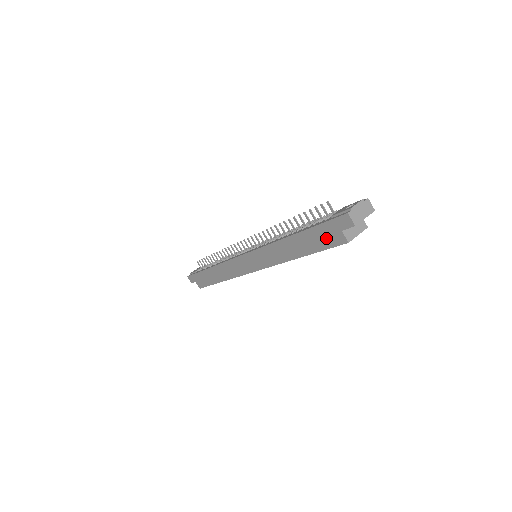
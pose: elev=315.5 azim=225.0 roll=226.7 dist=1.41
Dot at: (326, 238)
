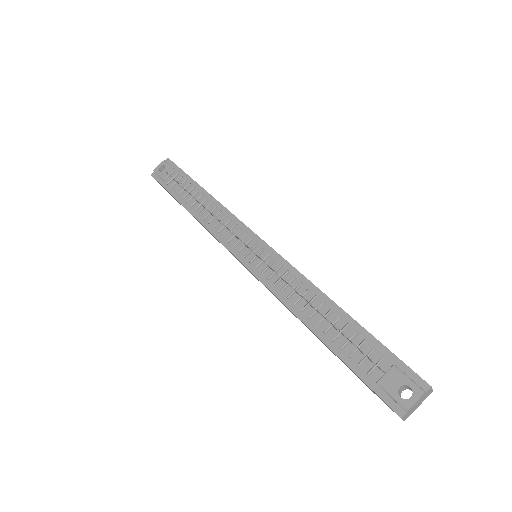
Dot at: (361, 380)
